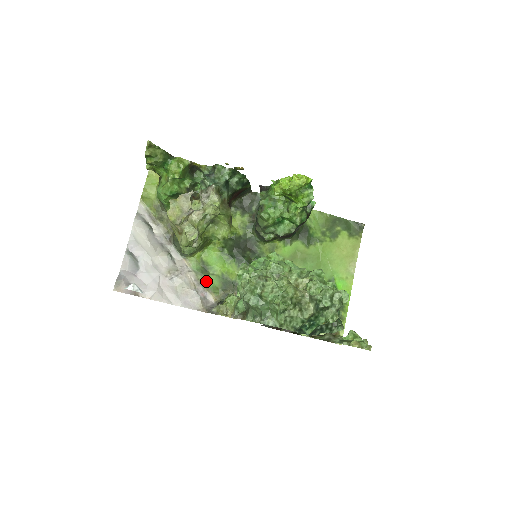
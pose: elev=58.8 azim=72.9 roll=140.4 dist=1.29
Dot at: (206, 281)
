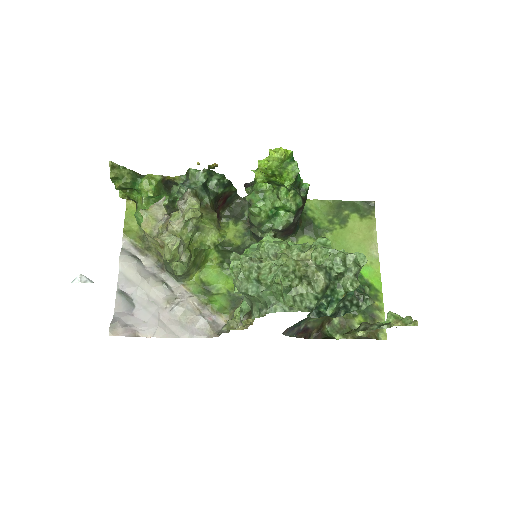
Dot at: (211, 303)
